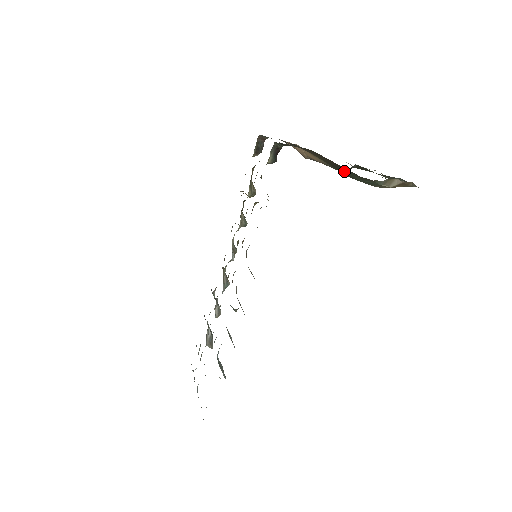
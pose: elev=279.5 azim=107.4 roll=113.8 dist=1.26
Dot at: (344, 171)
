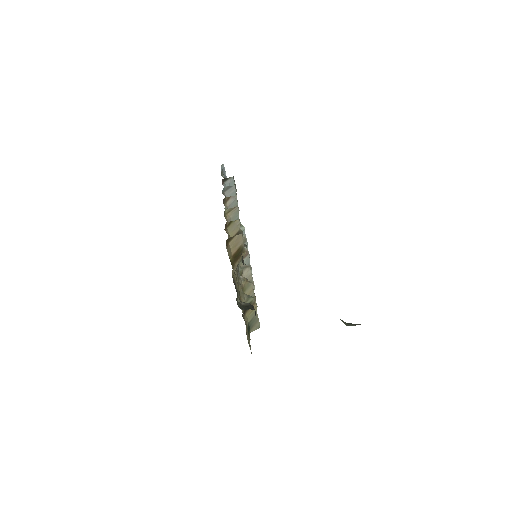
Dot at: occluded
